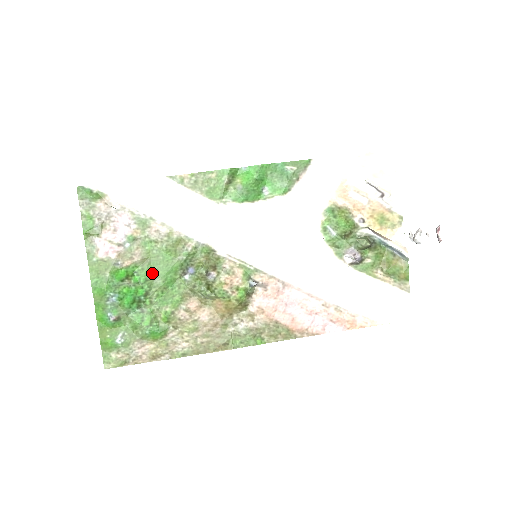
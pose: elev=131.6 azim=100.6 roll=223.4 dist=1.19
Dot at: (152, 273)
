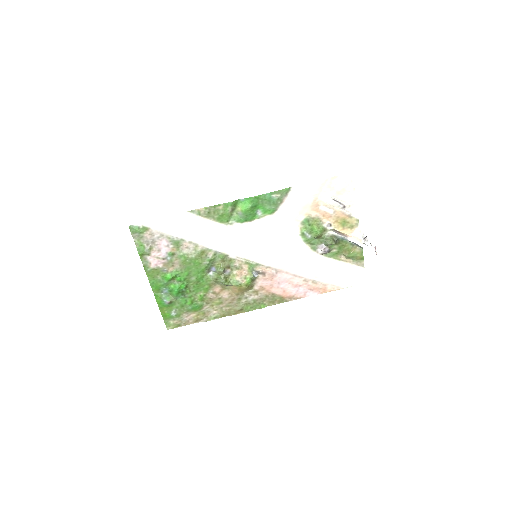
Dot at: (188, 274)
